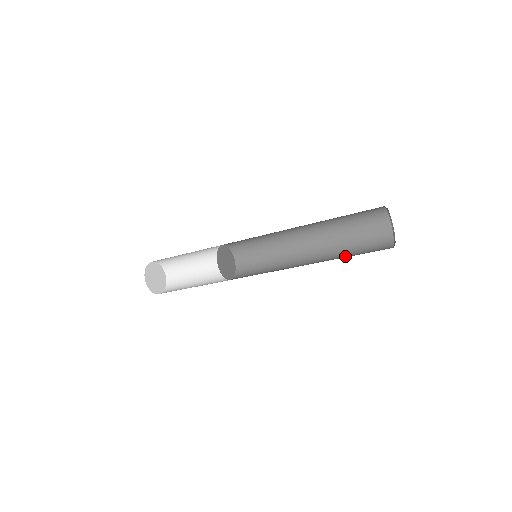
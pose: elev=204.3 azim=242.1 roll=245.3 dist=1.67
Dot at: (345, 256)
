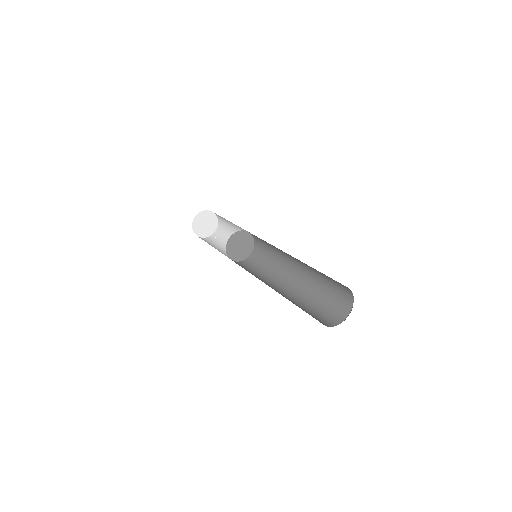
Dot at: (320, 287)
